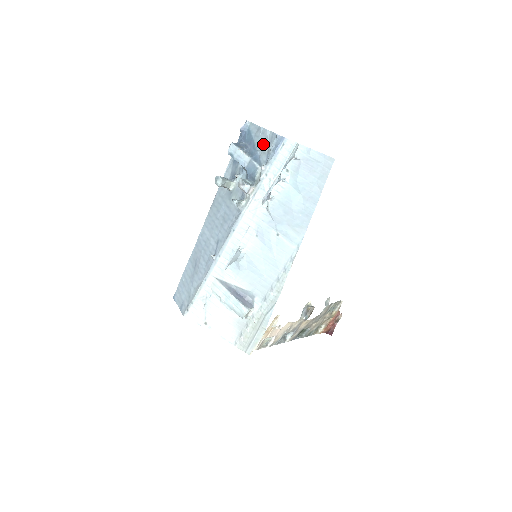
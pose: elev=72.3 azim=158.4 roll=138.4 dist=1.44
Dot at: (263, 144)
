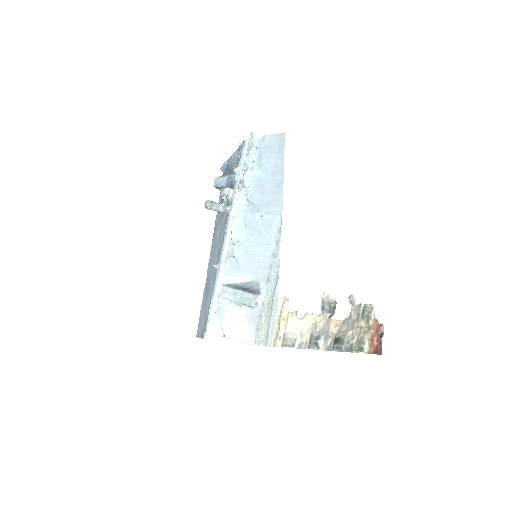
Dot at: (235, 161)
